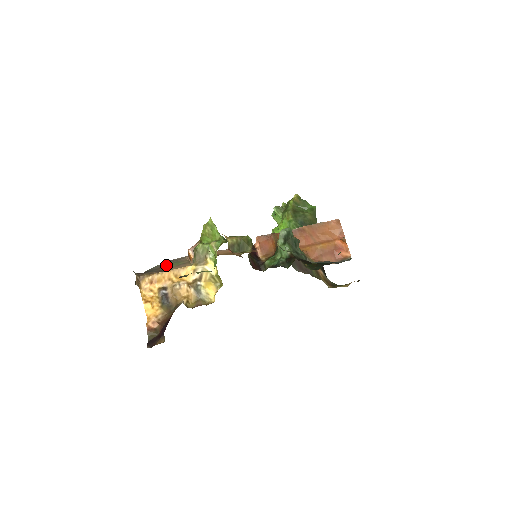
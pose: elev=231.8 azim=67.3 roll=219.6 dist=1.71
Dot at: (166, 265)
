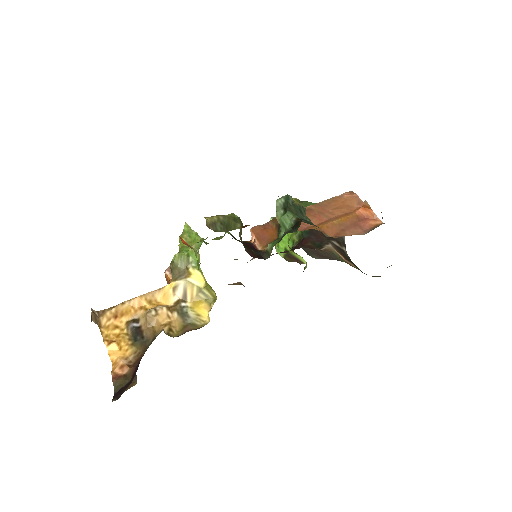
Dot at: occluded
